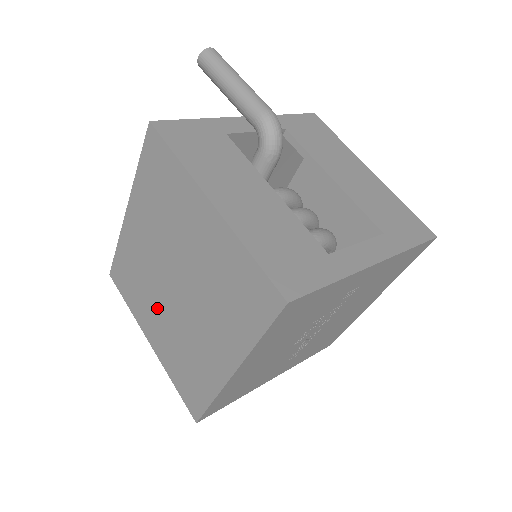
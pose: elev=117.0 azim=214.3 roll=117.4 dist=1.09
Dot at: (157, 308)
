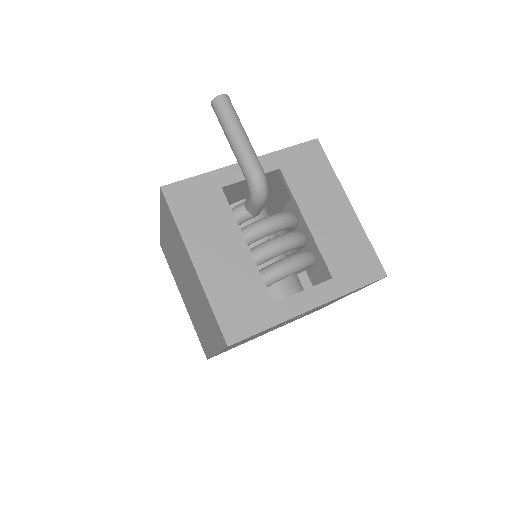
Dot at: (182, 287)
